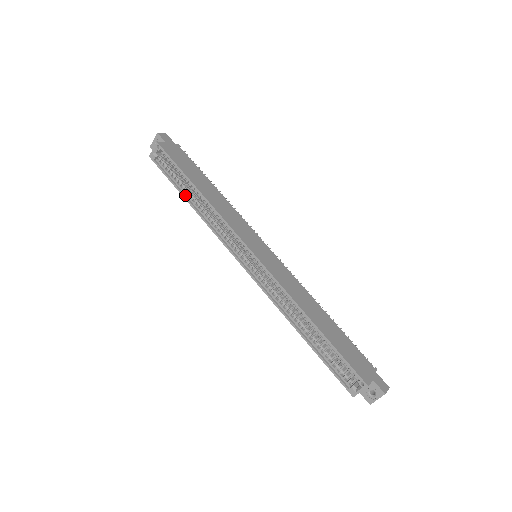
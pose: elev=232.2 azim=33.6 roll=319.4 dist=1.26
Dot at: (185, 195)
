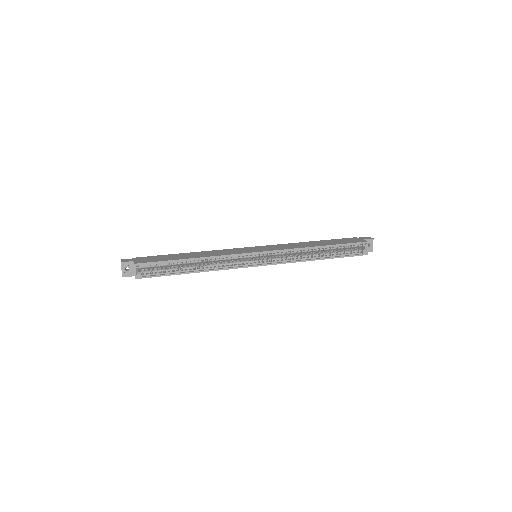
Dot at: (185, 272)
